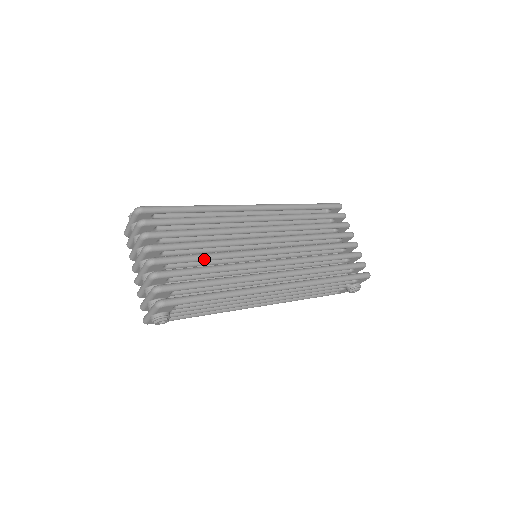
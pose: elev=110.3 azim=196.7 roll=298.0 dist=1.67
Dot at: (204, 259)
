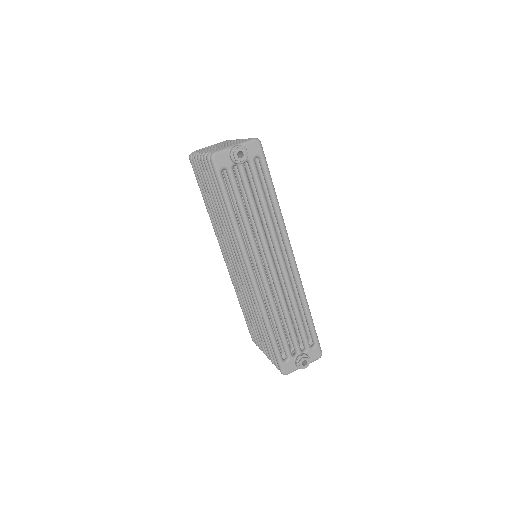
Dot at: occluded
